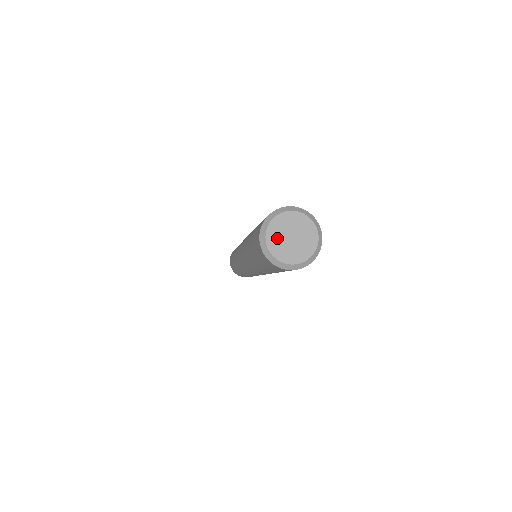
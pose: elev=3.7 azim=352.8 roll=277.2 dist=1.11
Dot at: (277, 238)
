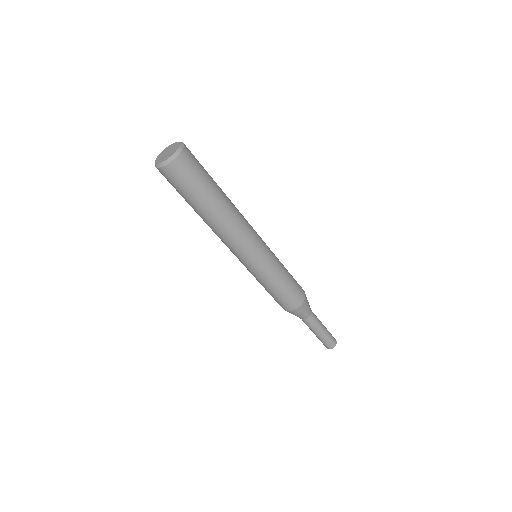
Dot at: (164, 152)
